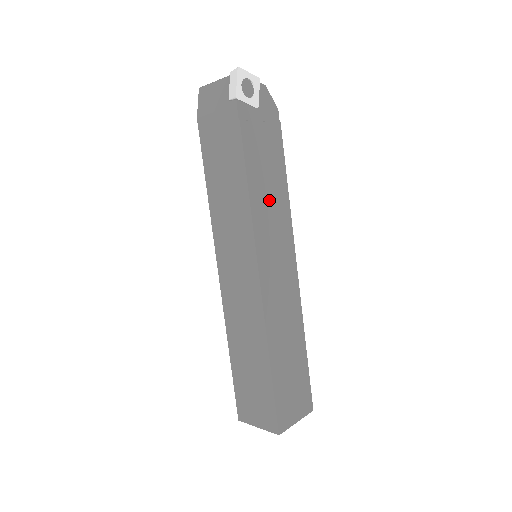
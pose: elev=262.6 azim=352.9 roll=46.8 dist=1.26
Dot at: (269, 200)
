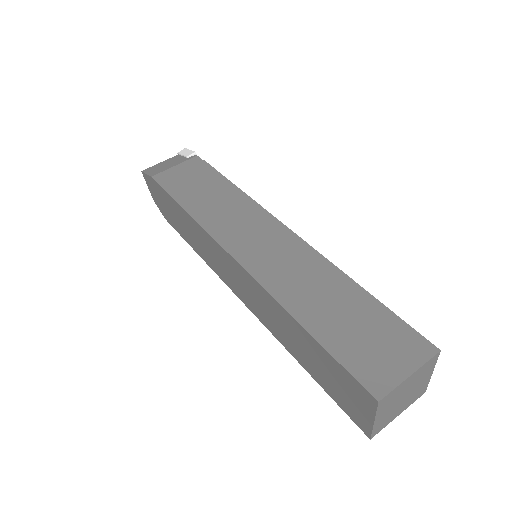
Dot at: occluded
